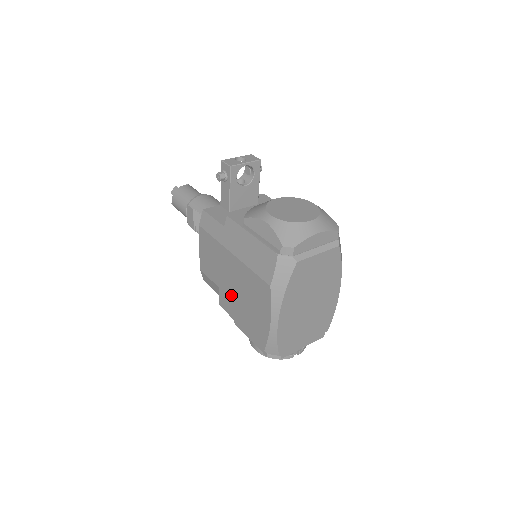
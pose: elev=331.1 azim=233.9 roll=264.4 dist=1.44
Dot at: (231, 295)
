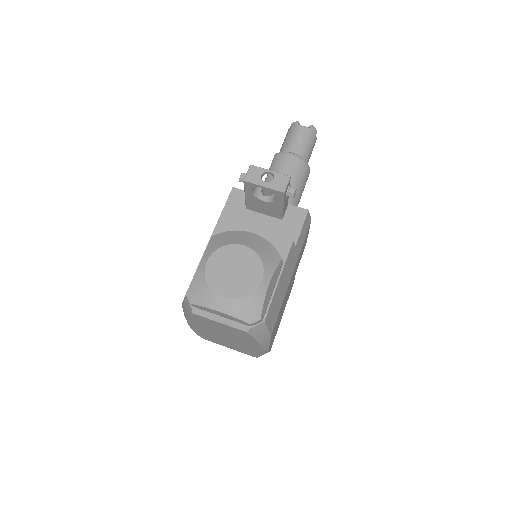
Dot at: occluded
